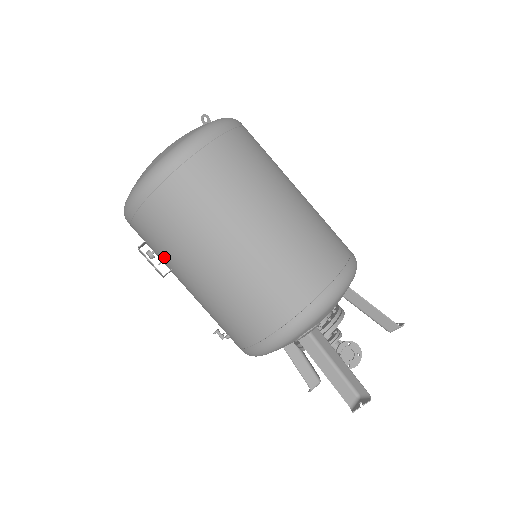
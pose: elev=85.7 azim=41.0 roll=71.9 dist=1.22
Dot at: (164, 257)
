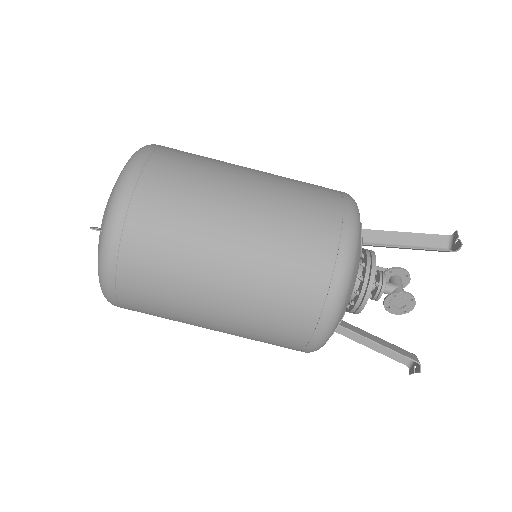
Dot at: occluded
